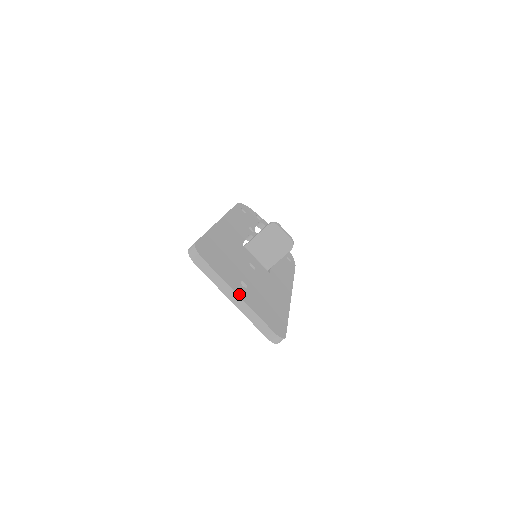
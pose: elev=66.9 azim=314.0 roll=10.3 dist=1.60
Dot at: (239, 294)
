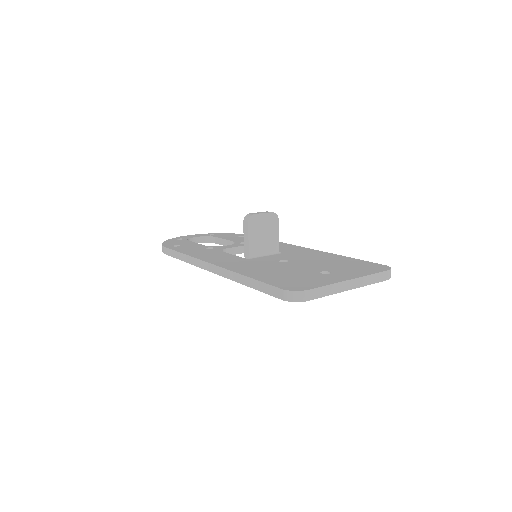
Dot at: (347, 279)
